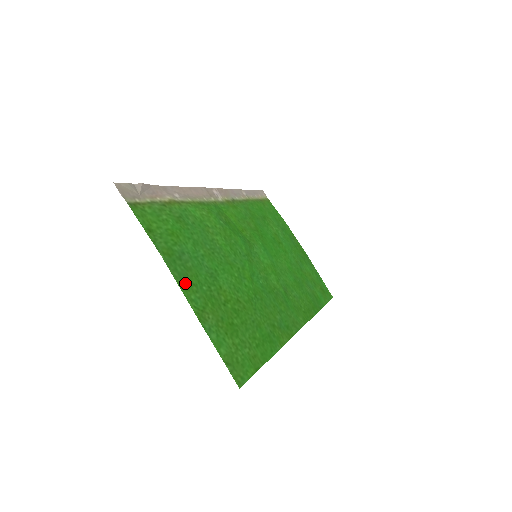
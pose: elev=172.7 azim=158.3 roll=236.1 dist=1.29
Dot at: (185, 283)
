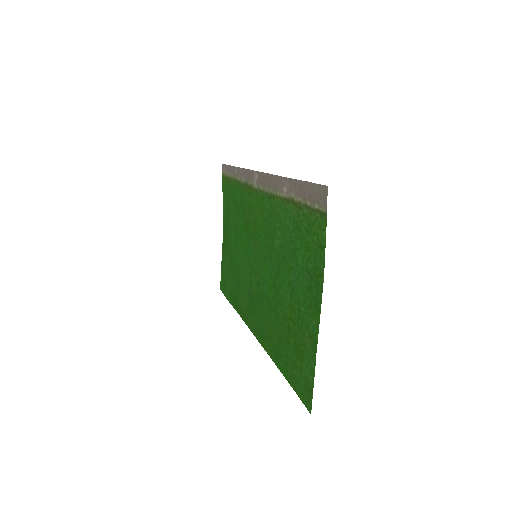
Dot at: (315, 308)
